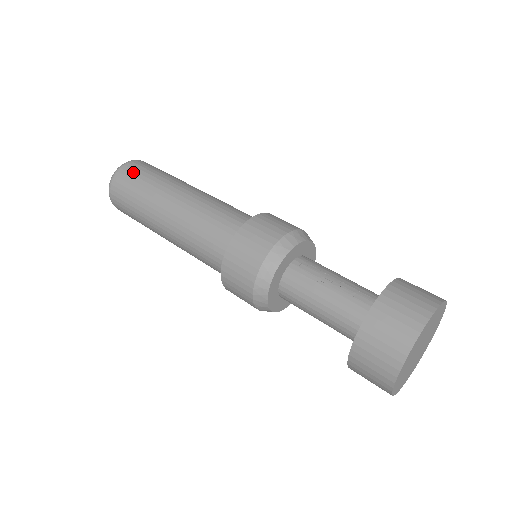
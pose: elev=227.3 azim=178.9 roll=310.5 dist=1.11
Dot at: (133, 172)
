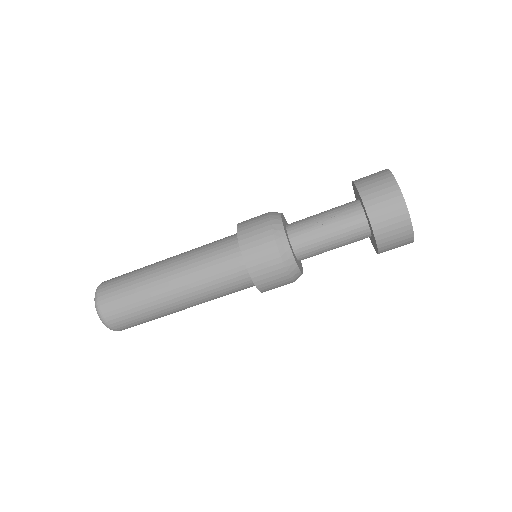
Dot at: (112, 294)
